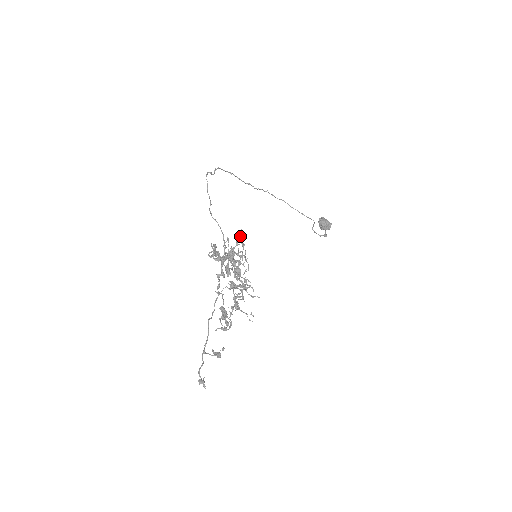
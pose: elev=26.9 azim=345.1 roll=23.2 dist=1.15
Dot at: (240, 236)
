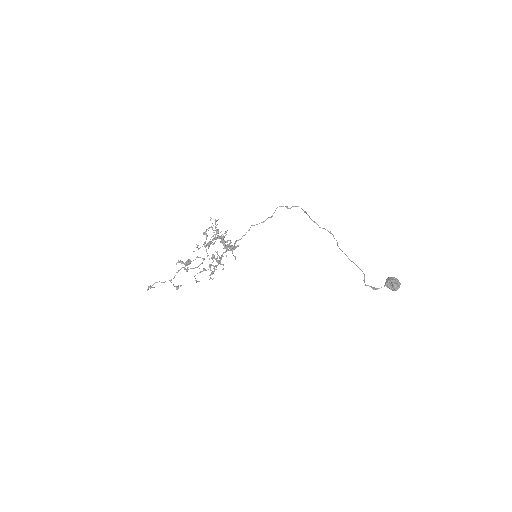
Dot at: occluded
